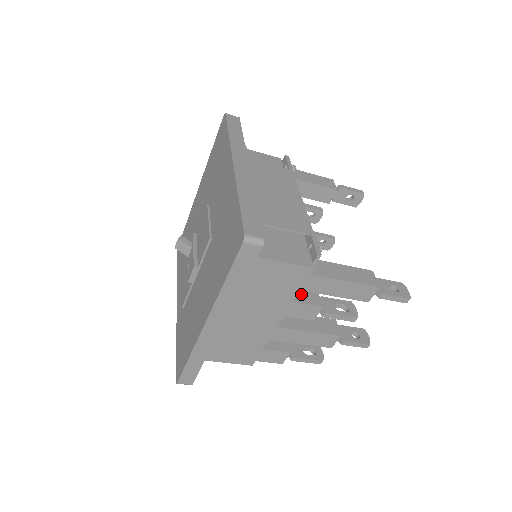
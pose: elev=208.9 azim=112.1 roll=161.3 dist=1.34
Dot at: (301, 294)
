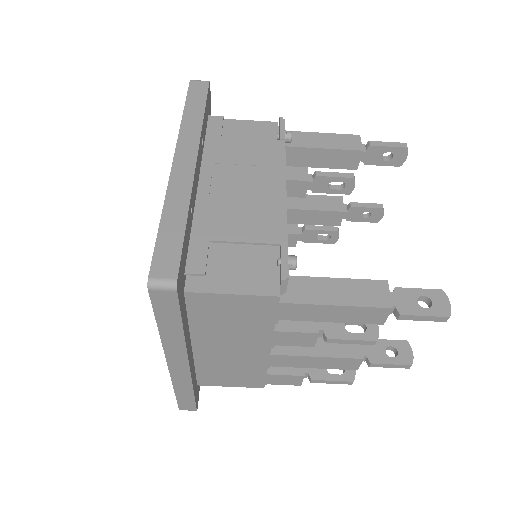
Dot at: occluded
